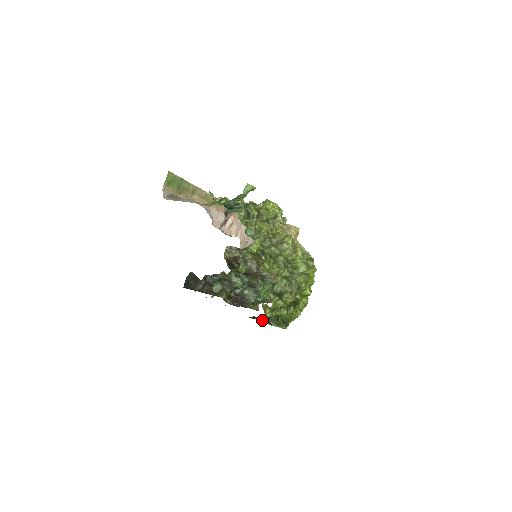
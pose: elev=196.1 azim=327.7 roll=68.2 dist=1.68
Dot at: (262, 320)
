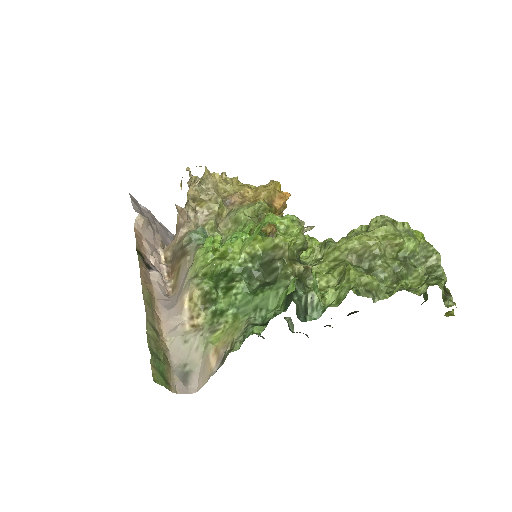
Dot at: occluded
